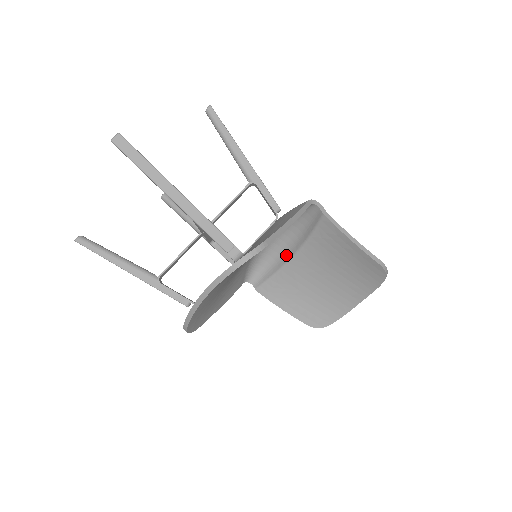
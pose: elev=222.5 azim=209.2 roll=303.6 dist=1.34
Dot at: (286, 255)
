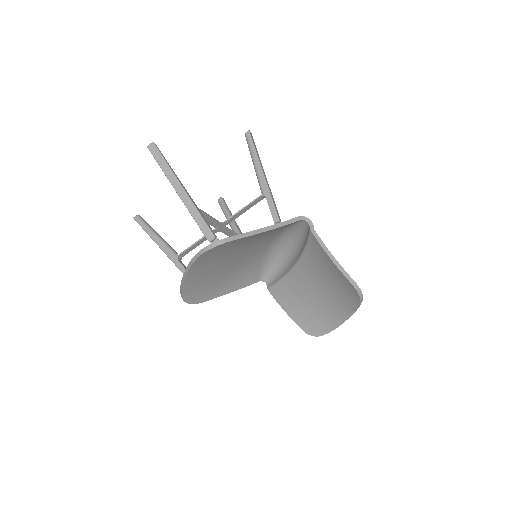
Dot at: (291, 263)
